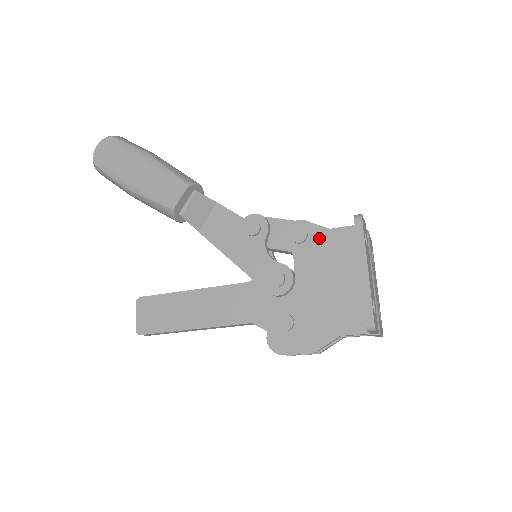
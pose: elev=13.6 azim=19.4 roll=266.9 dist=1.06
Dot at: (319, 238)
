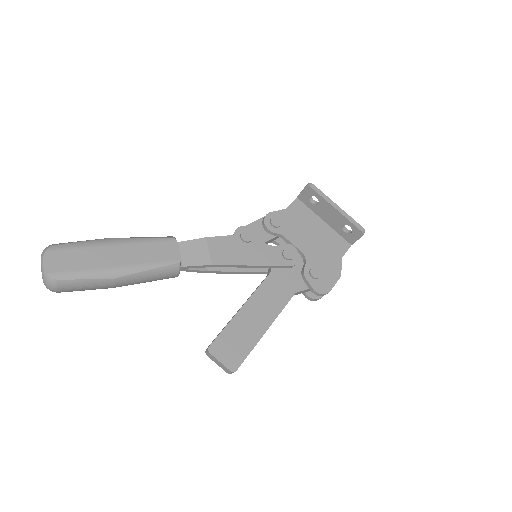
Dot at: (286, 217)
